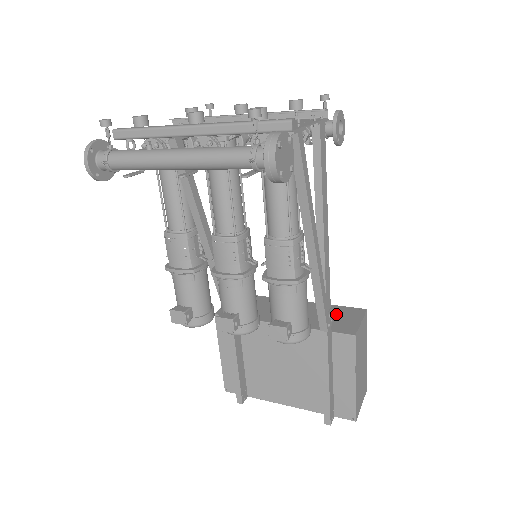
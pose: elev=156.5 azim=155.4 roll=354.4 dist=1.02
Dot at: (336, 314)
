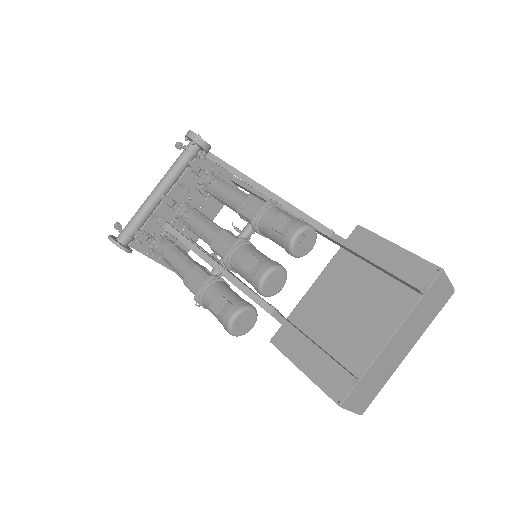
Dot at: occluded
